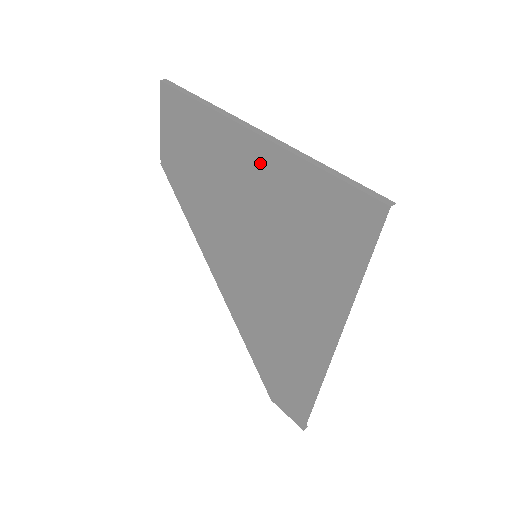
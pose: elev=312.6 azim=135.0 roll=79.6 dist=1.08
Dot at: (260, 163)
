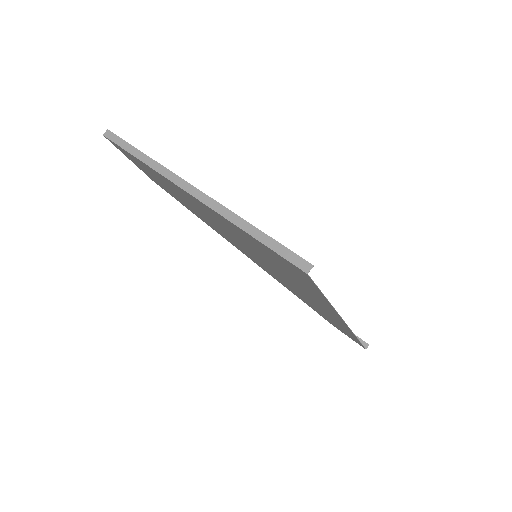
Dot at: (207, 210)
